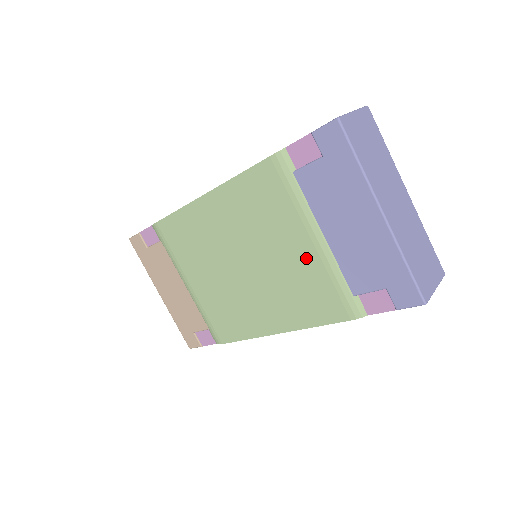
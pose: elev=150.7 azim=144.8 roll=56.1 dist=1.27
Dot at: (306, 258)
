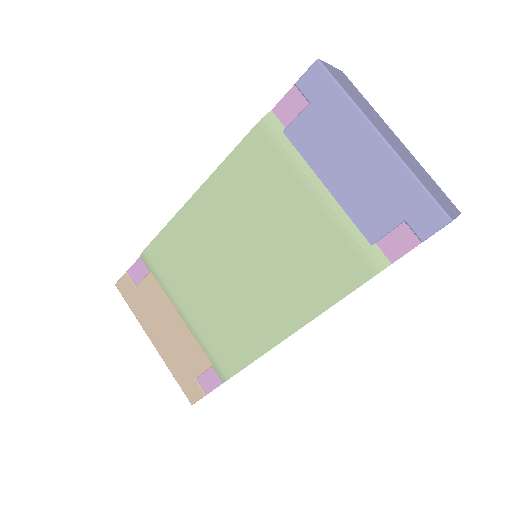
Dot at: (311, 220)
